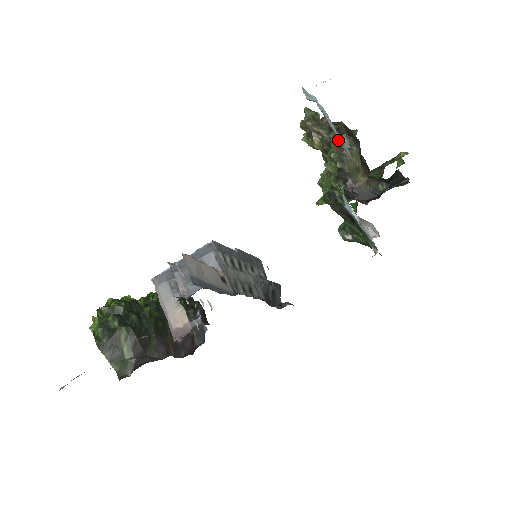
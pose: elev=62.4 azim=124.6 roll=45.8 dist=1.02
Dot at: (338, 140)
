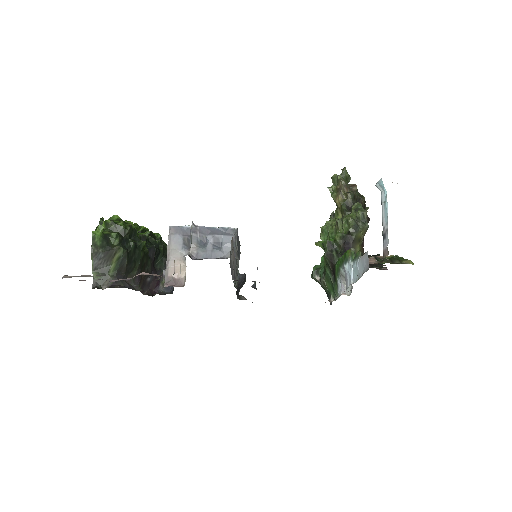
Dot at: (361, 212)
